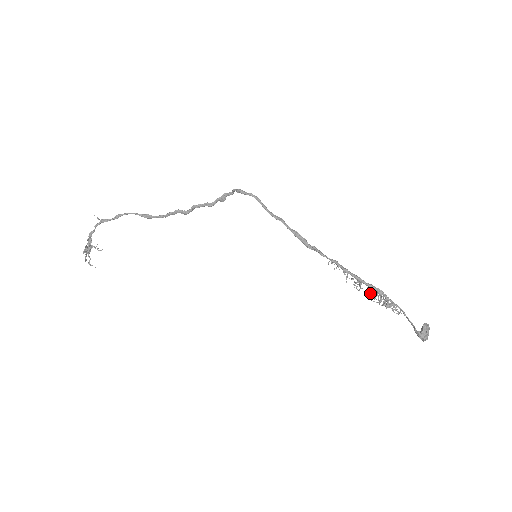
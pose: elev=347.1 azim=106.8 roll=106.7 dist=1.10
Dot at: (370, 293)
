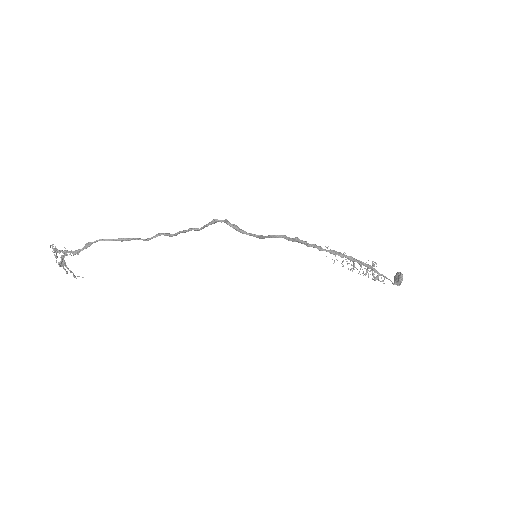
Dot at: (360, 265)
